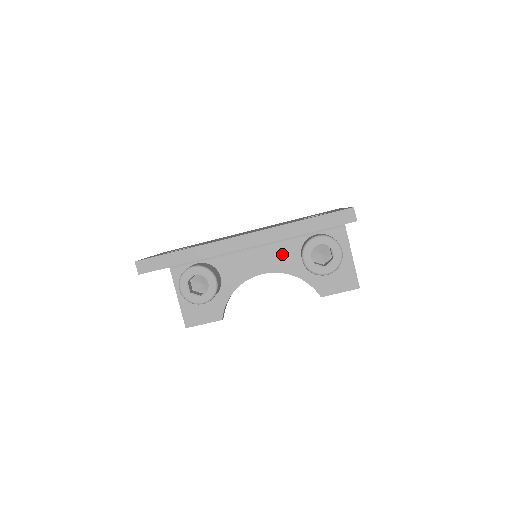
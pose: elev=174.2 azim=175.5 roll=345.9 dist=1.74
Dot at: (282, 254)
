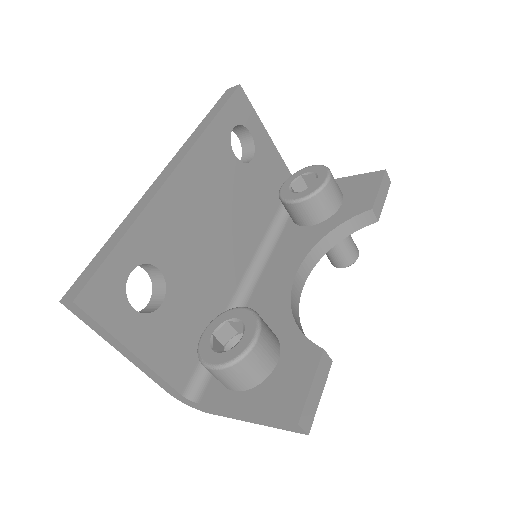
Dot at: (289, 247)
